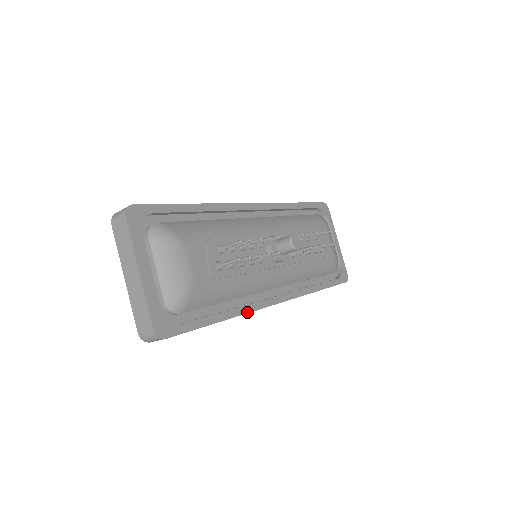
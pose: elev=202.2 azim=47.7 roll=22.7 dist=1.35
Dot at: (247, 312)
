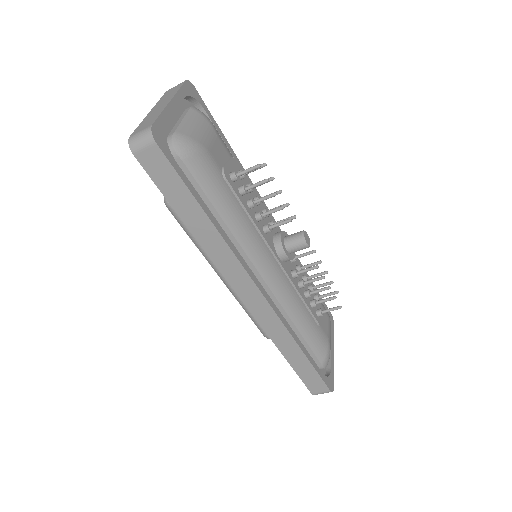
Dot at: (230, 247)
